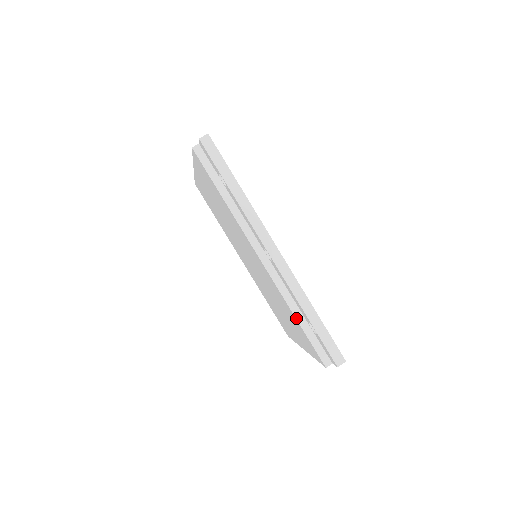
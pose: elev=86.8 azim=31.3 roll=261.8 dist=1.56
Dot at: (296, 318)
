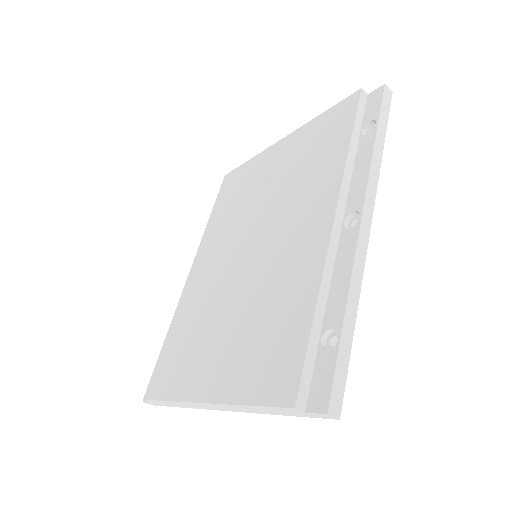
Dot at: (316, 310)
